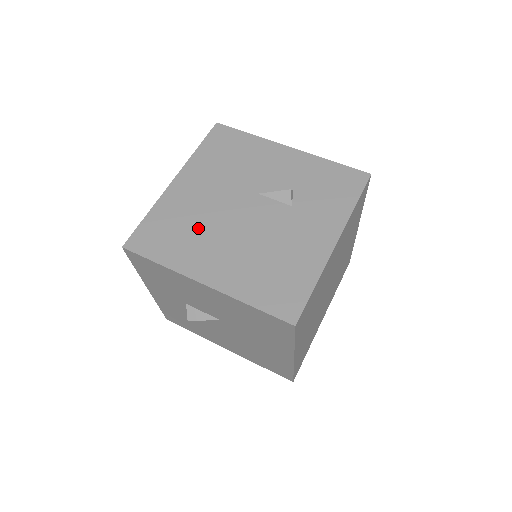
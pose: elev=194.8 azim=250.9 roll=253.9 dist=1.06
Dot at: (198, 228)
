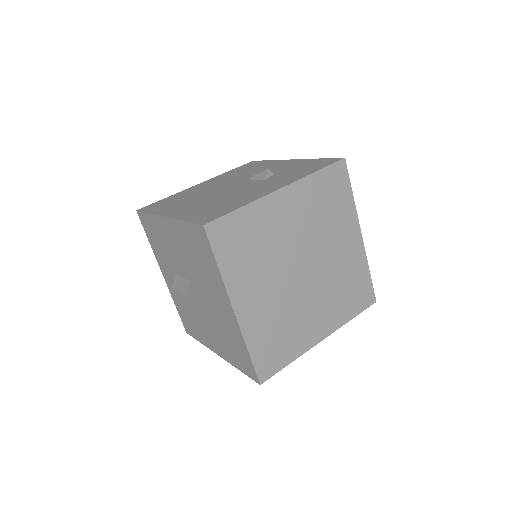
Dot at: (190, 197)
